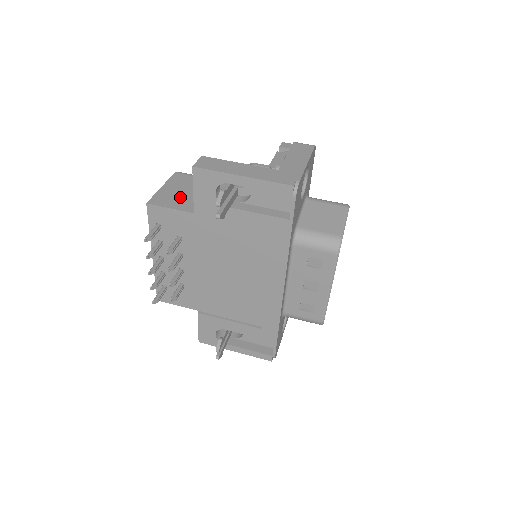
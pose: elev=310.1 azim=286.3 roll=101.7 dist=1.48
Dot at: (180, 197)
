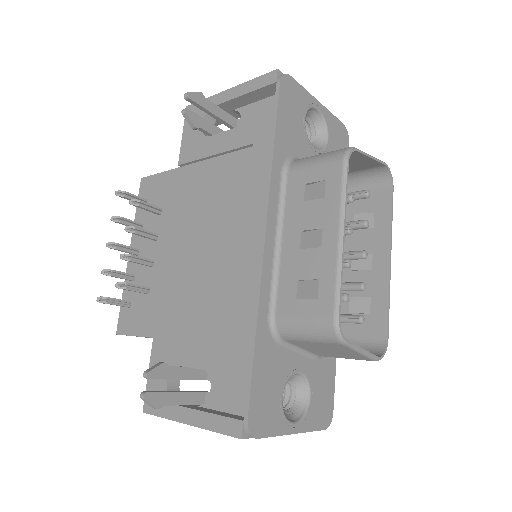
Dot at: occluded
